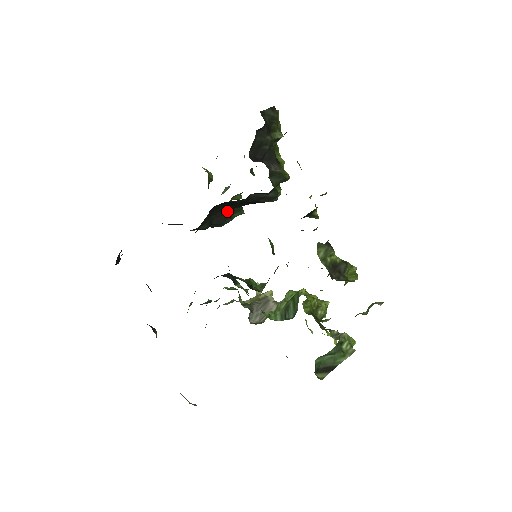
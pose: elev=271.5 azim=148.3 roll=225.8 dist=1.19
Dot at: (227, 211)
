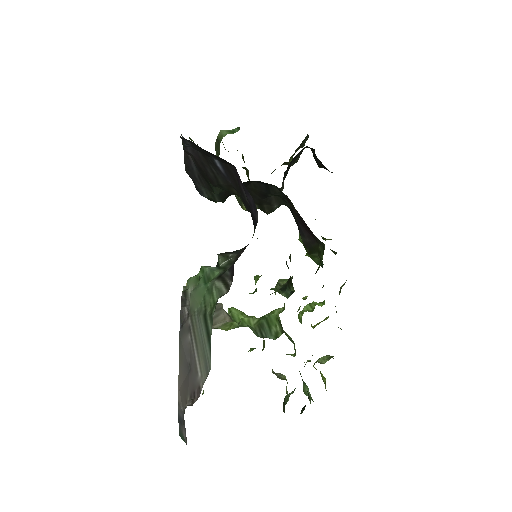
Dot at: occluded
